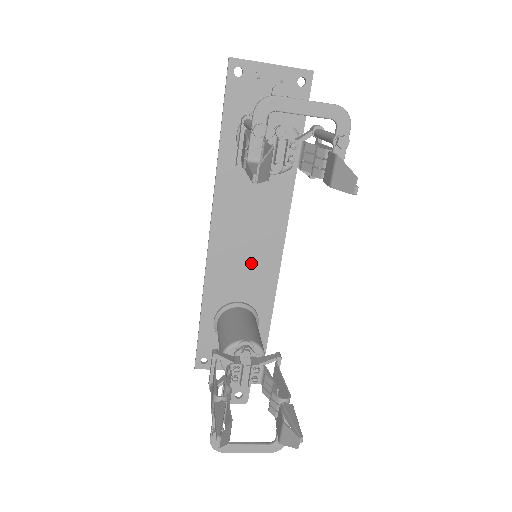
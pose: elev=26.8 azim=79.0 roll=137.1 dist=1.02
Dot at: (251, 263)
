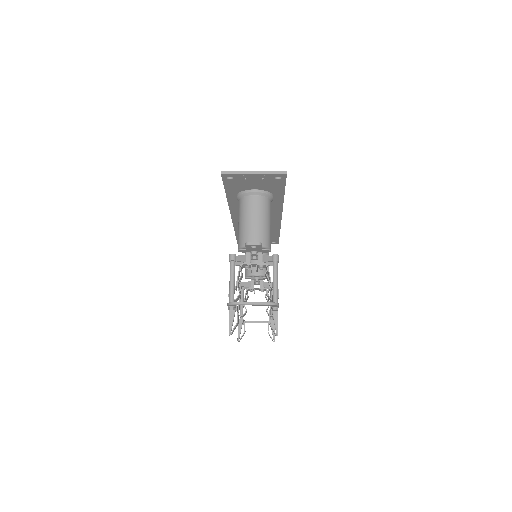
Dot at: occluded
